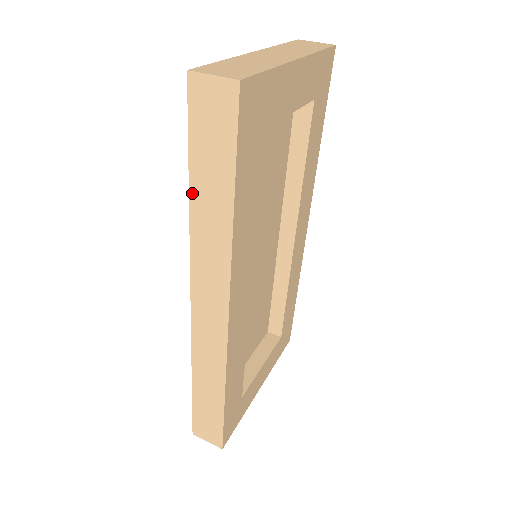
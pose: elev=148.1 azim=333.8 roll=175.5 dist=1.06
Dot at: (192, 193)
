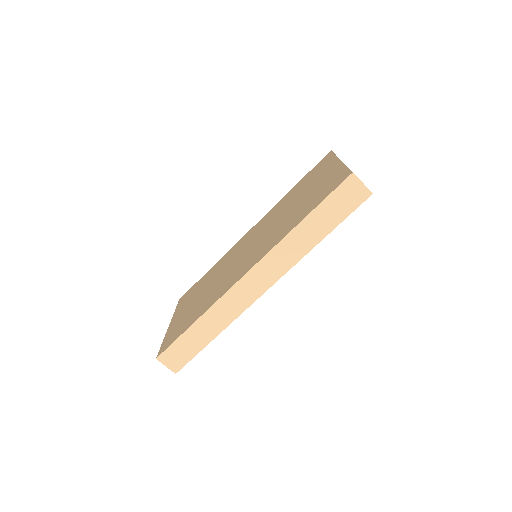
Dot at: (304, 221)
